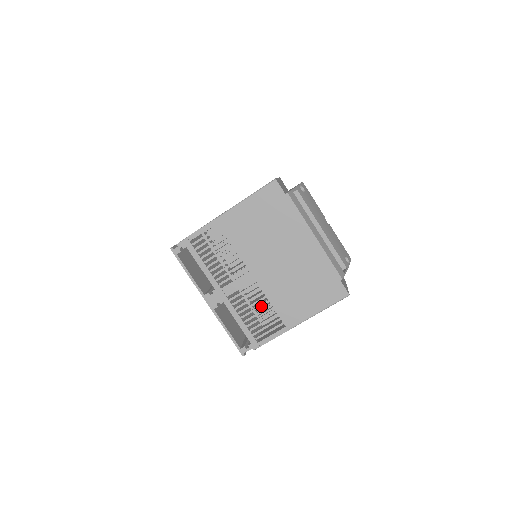
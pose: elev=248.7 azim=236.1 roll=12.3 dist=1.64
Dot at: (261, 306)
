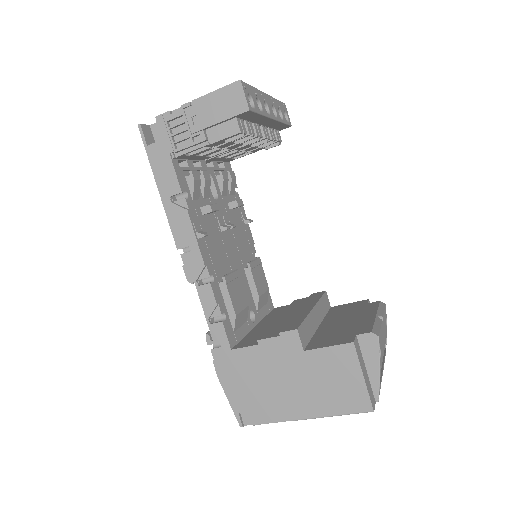
Dot at: occluded
